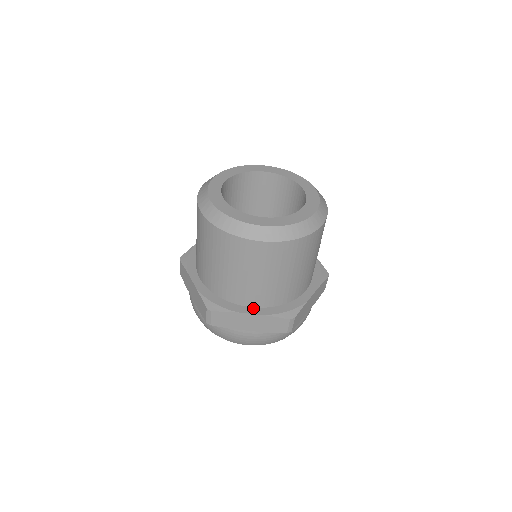
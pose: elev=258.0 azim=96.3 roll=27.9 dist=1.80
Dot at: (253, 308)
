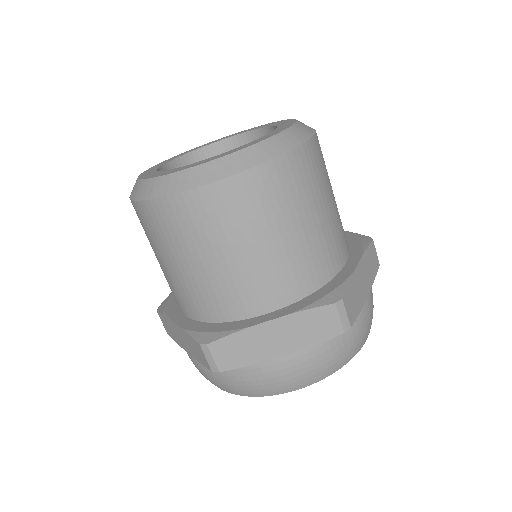
Dot at: (271, 313)
